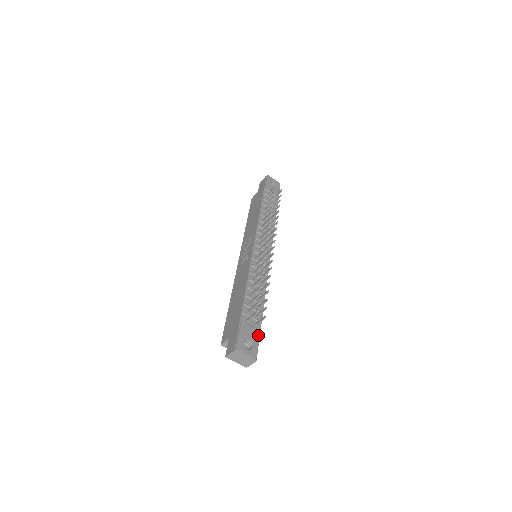
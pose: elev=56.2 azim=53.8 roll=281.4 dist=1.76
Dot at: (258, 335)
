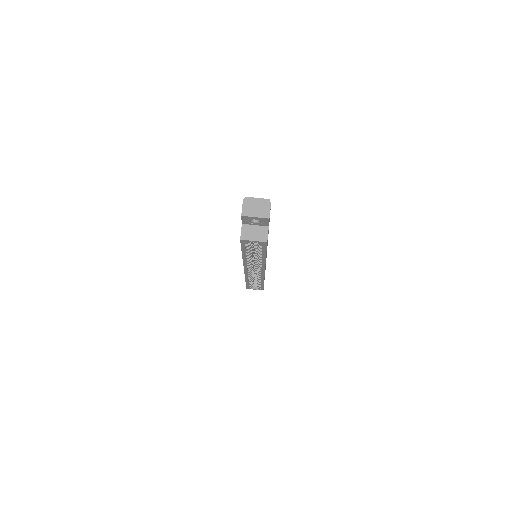
Dot at: occluded
